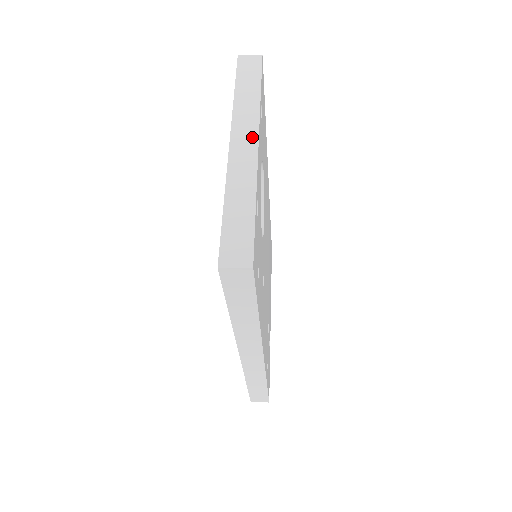
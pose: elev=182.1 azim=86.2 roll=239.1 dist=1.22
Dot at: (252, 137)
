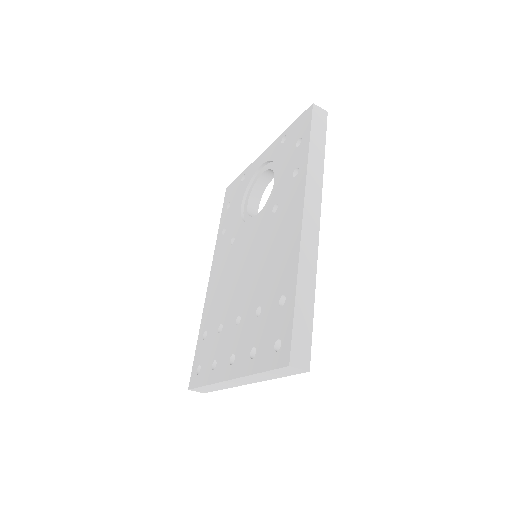
Dot at: occluded
